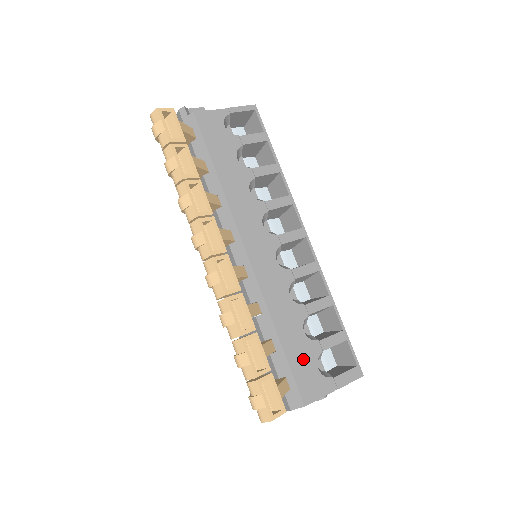
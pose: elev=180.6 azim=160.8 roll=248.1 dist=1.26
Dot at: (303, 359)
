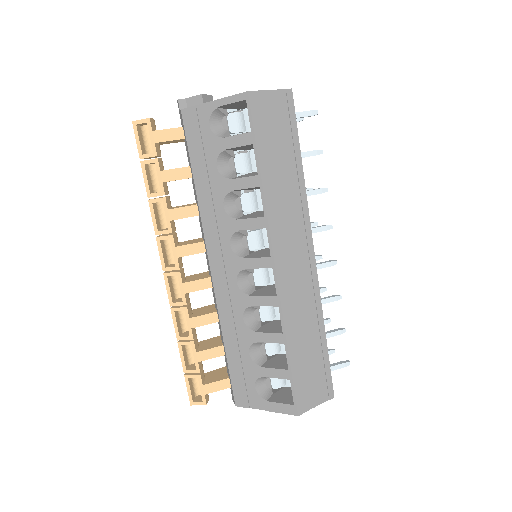
Dot at: (242, 374)
